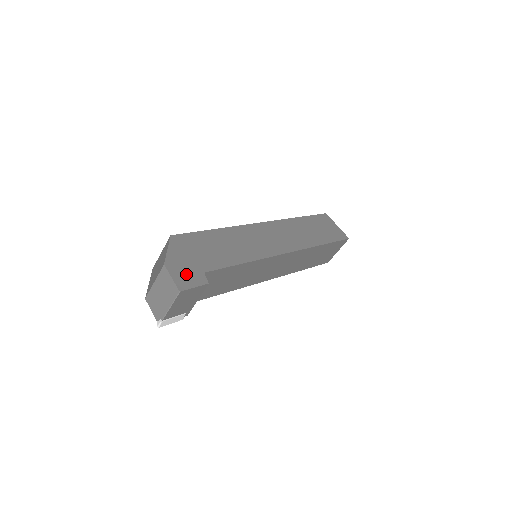
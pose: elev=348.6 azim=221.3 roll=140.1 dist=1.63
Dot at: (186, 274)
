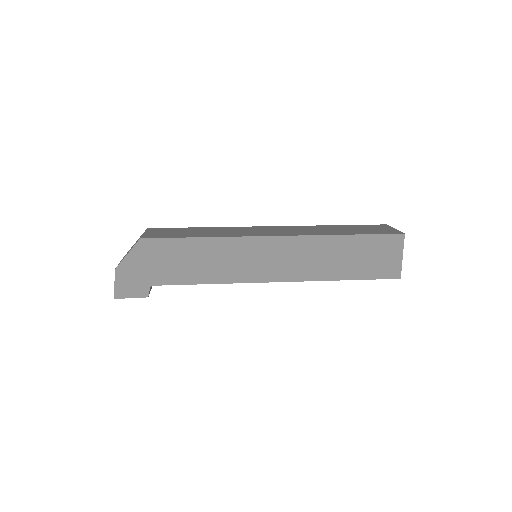
Dot at: (131, 284)
